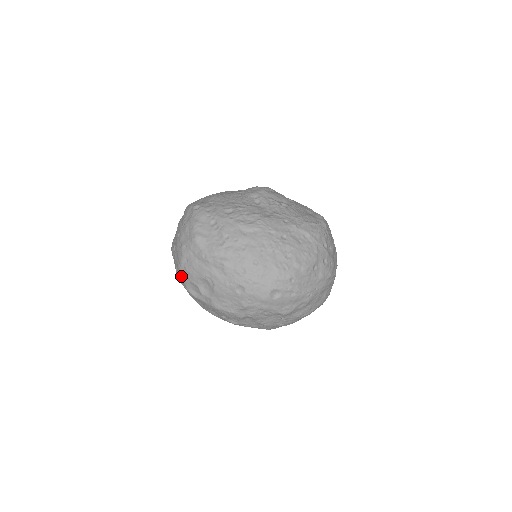
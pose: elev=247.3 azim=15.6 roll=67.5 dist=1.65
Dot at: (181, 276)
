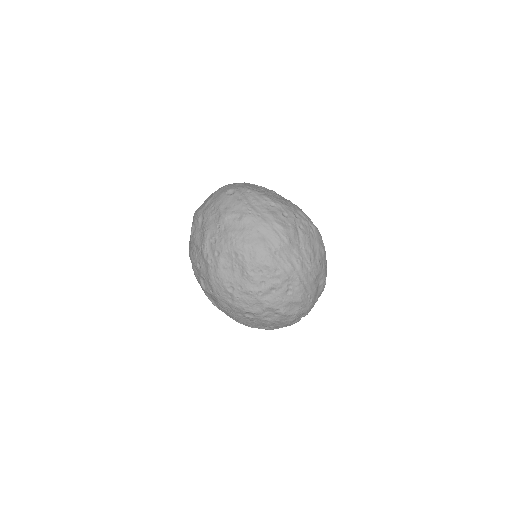
Dot at: occluded
